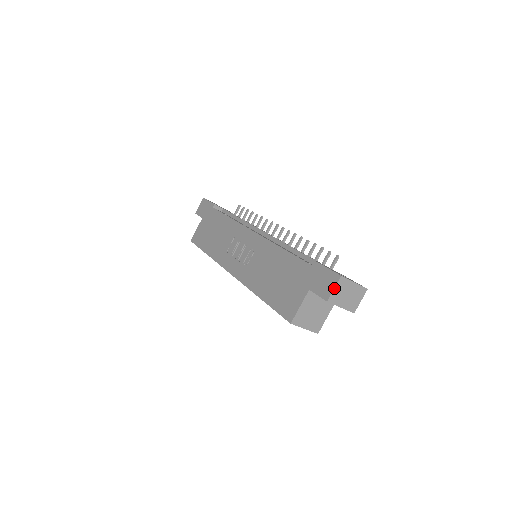
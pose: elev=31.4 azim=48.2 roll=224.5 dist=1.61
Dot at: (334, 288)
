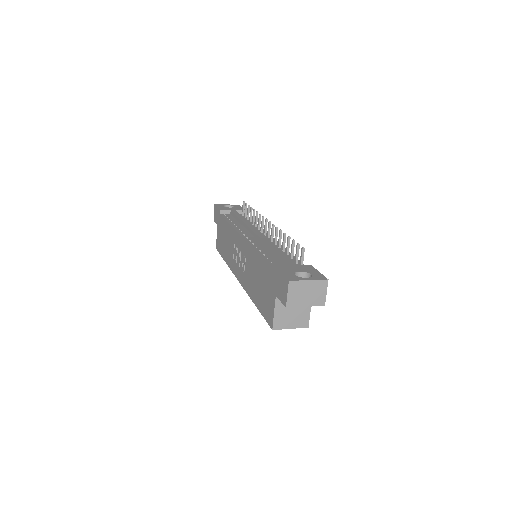
Dot at: (287, 294)
